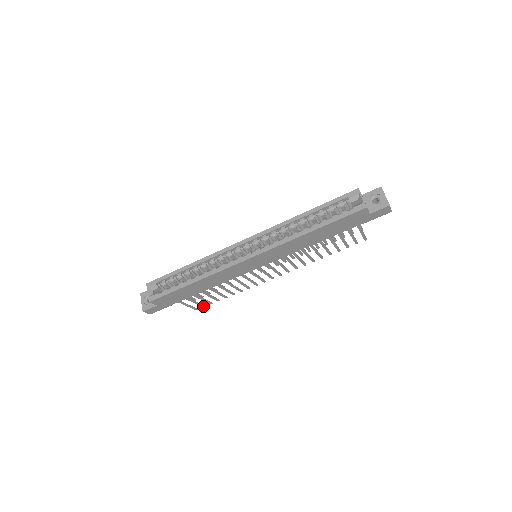
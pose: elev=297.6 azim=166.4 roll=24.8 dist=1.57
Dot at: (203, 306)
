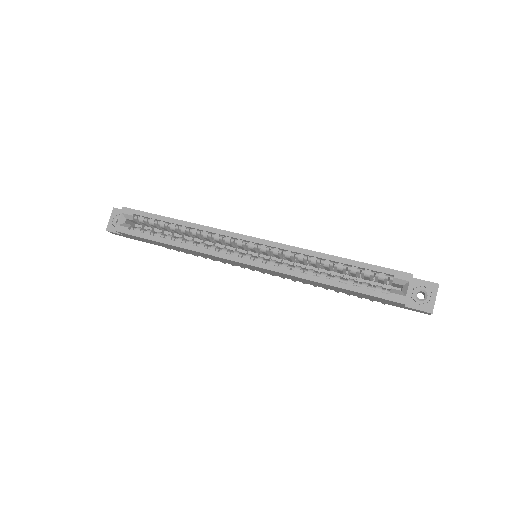
Dot at: occluded
